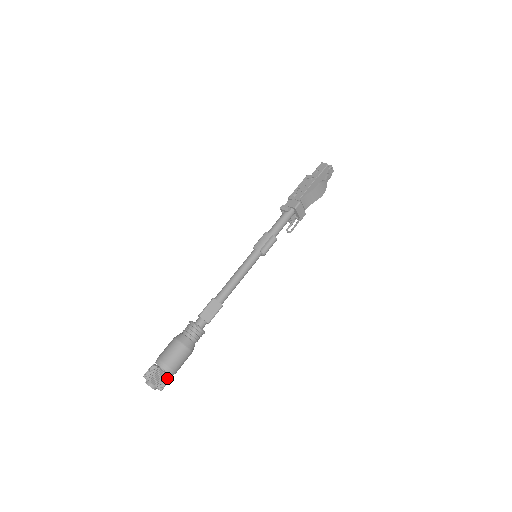
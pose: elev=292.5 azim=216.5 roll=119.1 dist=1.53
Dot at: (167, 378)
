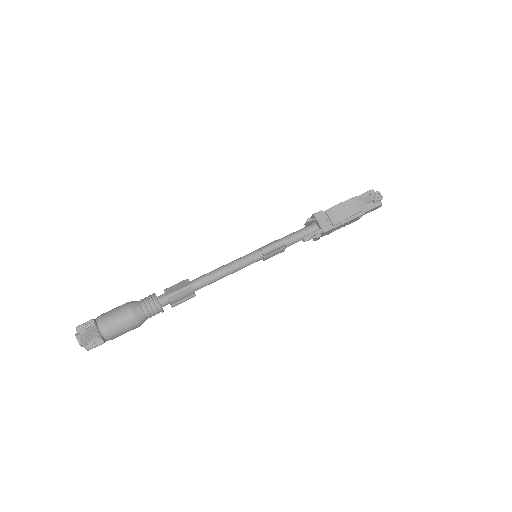
Dot at: (94, 329)
